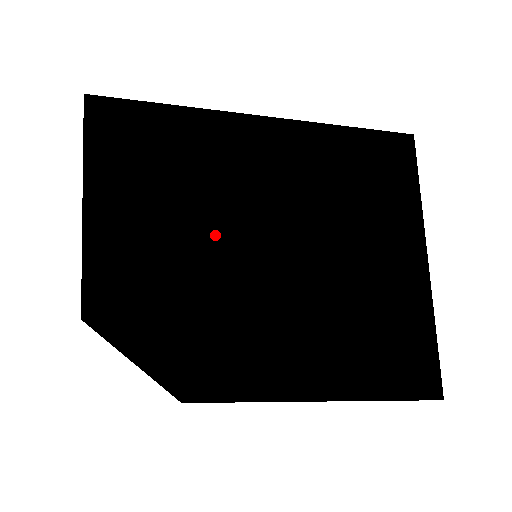
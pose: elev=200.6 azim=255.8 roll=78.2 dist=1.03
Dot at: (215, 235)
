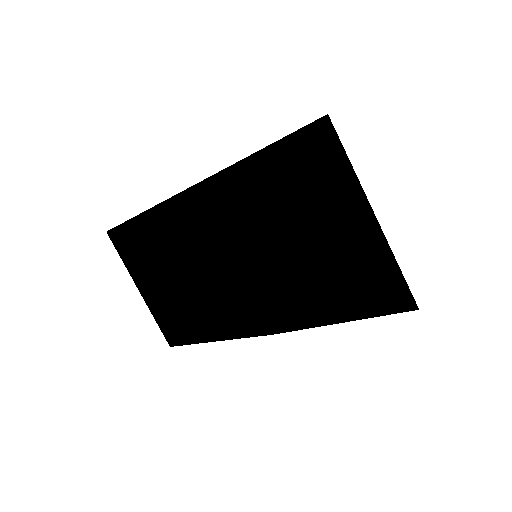
Dot at: (213, 274)
